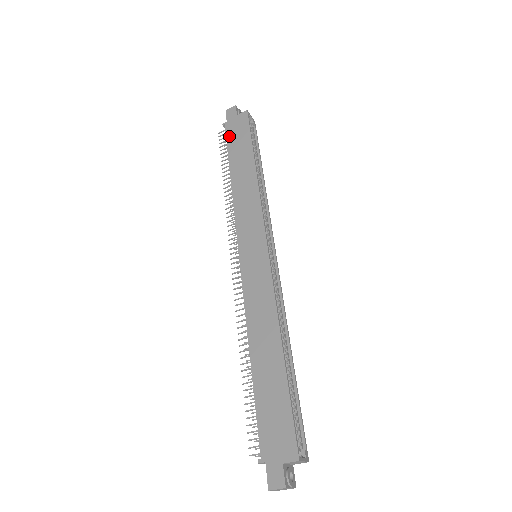
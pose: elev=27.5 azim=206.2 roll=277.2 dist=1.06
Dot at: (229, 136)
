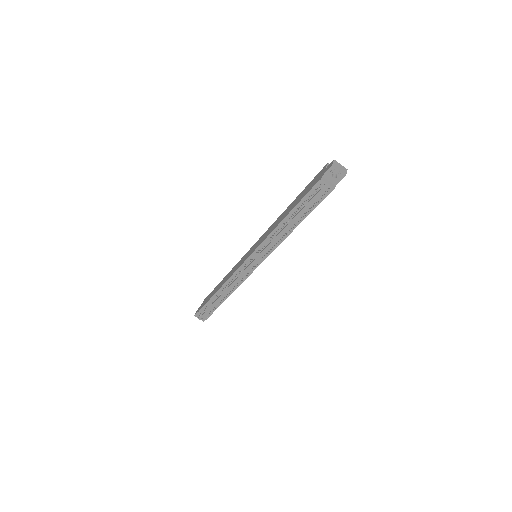
Dot at: (204, 304)
